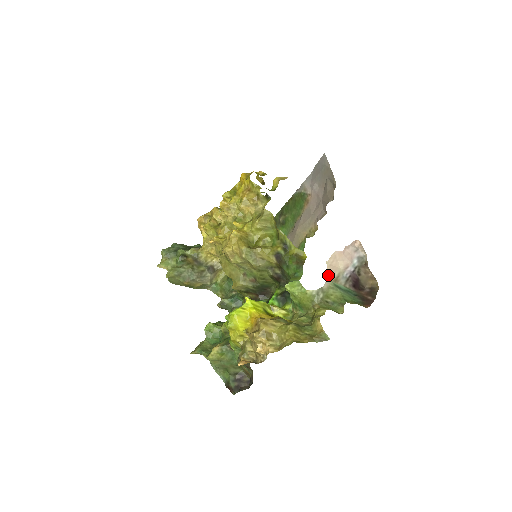
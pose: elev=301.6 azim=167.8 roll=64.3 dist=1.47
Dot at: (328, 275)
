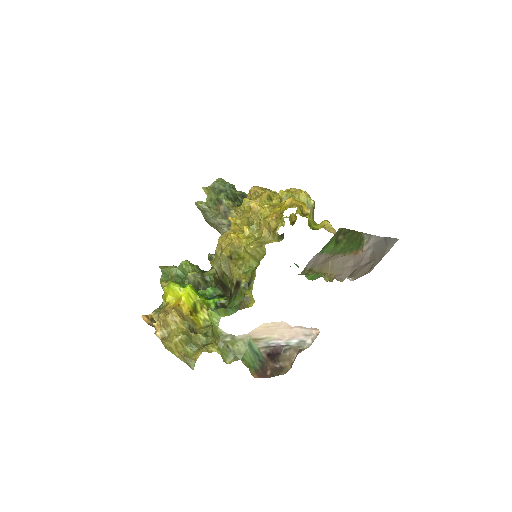
Dot at: (253, 332)
